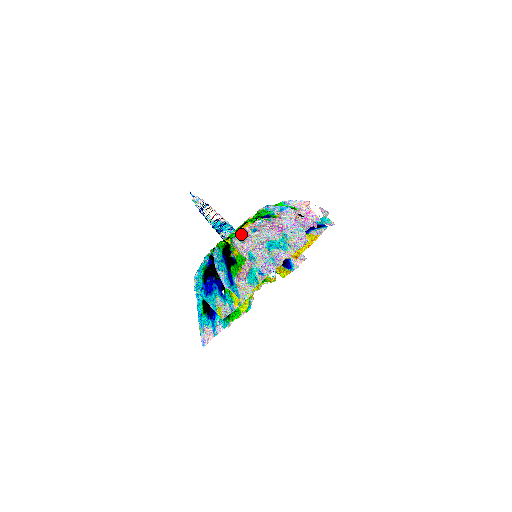
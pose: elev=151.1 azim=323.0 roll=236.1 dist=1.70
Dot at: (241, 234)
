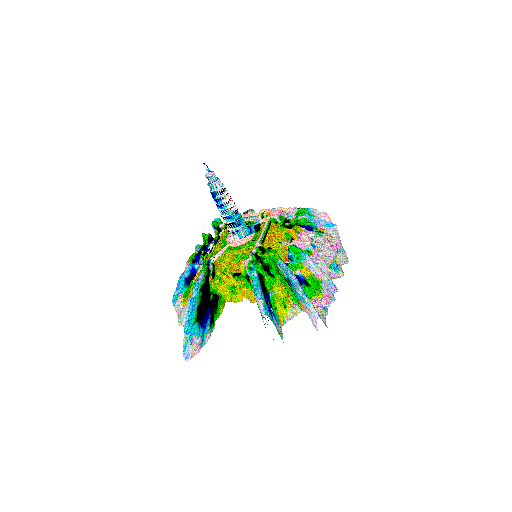
Dot at: (301, 248)
